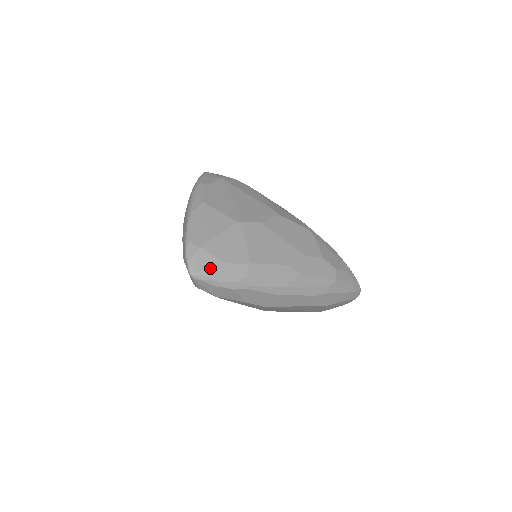
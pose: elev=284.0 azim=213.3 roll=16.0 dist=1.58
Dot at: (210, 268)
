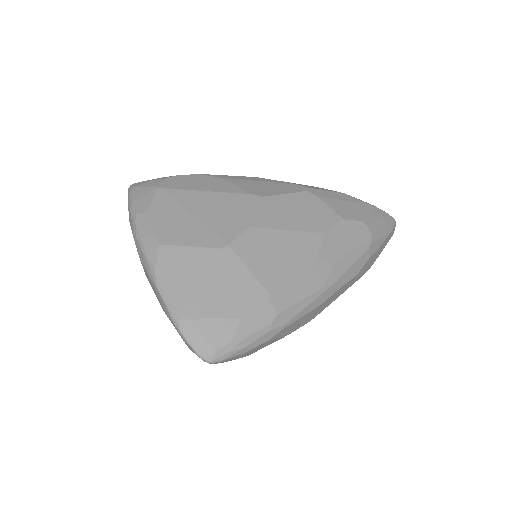
Dot at: (227, 338)
